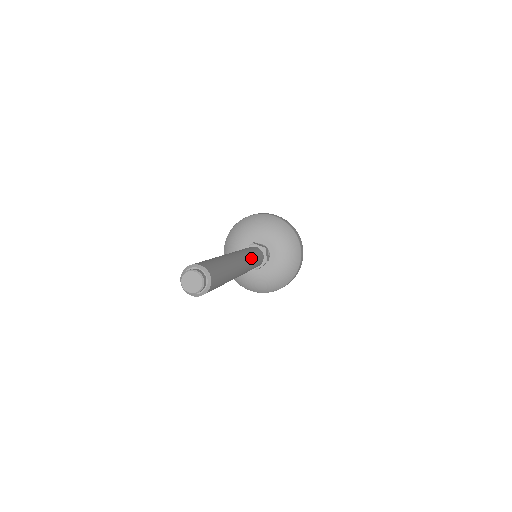
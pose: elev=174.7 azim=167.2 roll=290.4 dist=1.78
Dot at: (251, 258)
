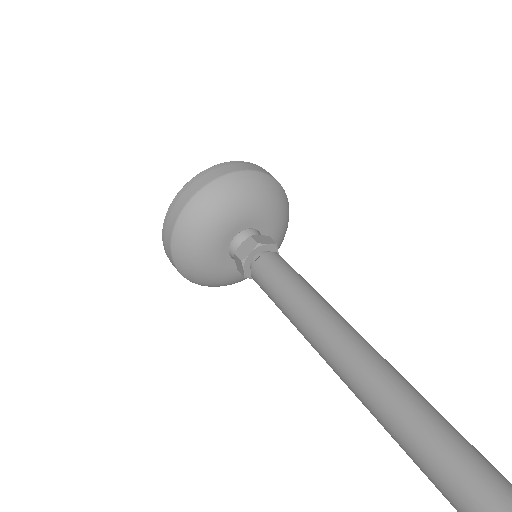
Dot at: occluded
